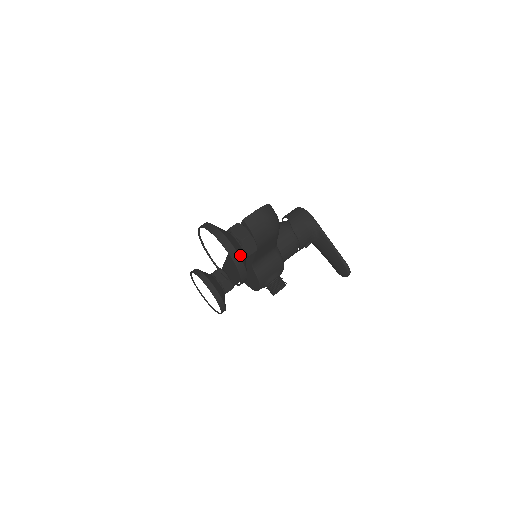
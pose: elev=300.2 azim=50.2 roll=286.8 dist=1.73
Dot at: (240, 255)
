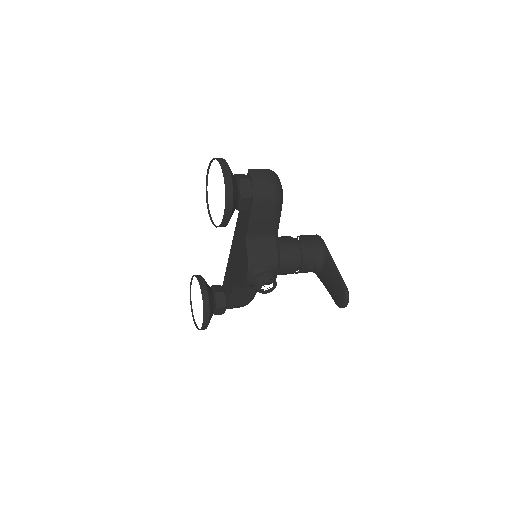
Dot at: (232, 178)
